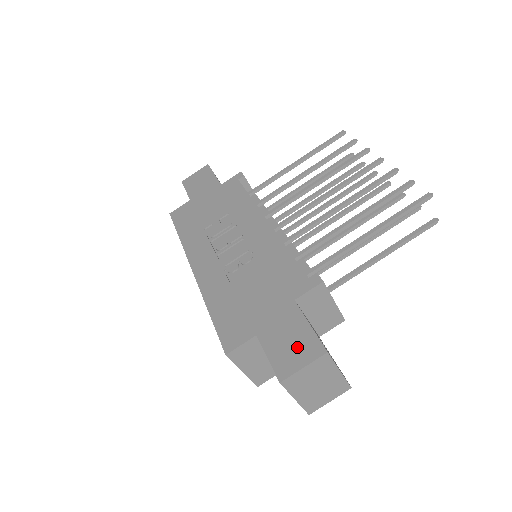
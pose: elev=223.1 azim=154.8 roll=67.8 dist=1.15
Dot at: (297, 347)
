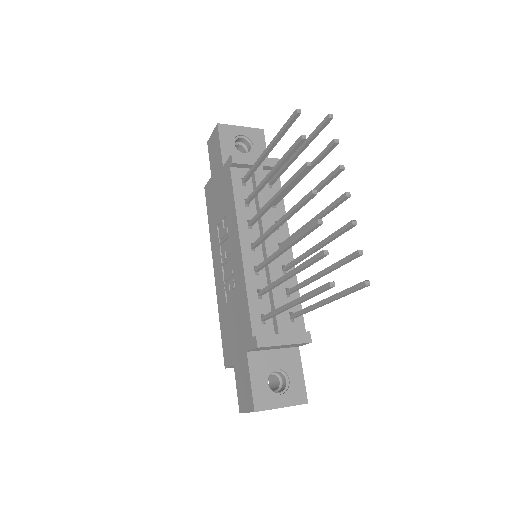
Dot at: (245, 394)
